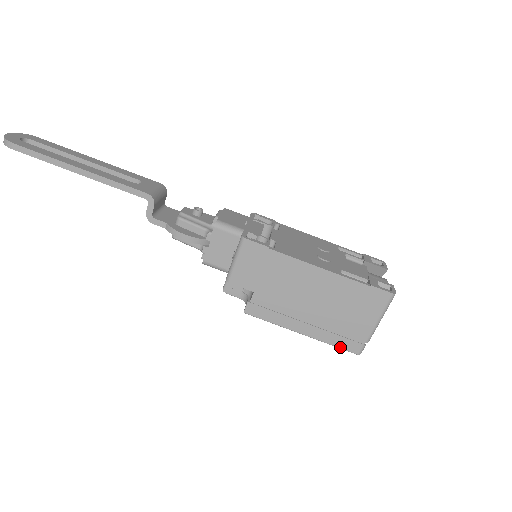
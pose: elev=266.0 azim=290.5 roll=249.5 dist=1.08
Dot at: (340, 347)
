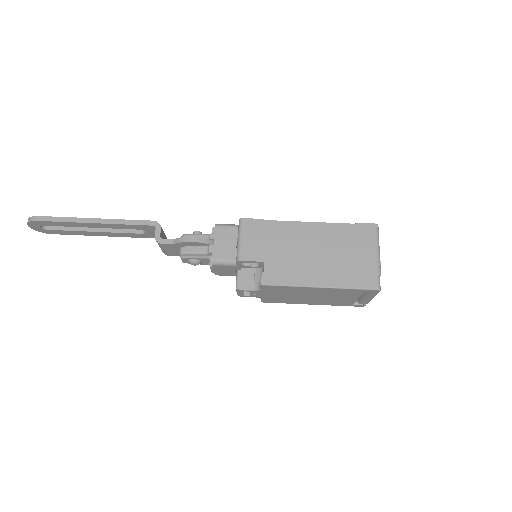
Dot at: (359, 287)
